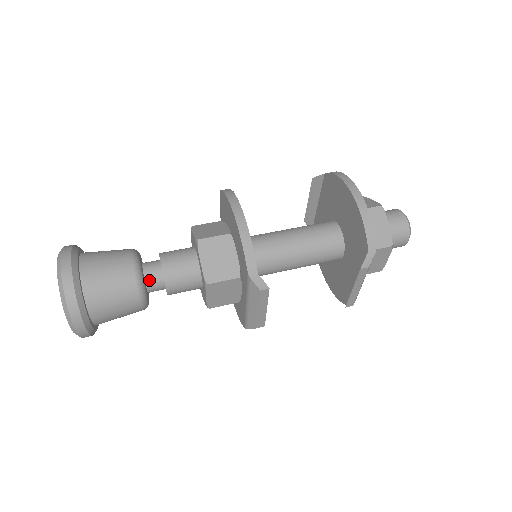
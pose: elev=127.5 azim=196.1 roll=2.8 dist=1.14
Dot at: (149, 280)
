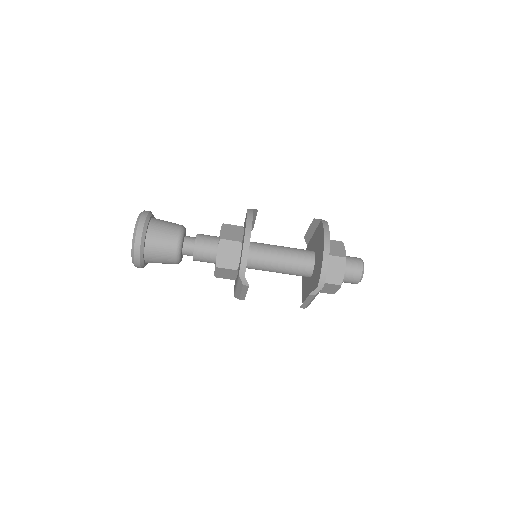
Dot at: (185, 249)
